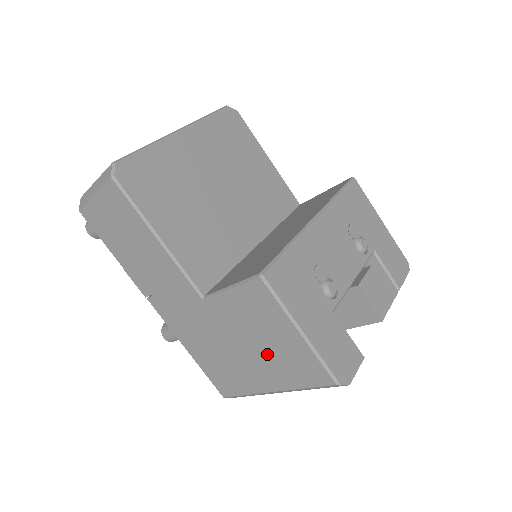
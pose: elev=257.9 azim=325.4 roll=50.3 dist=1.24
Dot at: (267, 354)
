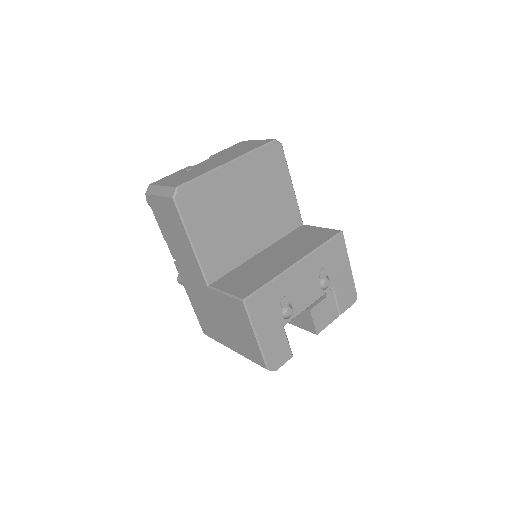
Dot at: (235, 333)
